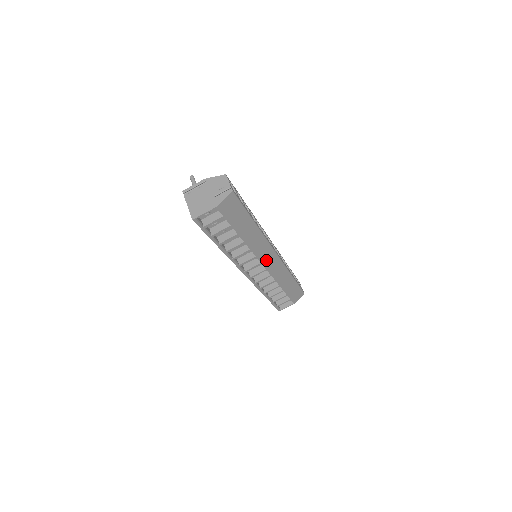
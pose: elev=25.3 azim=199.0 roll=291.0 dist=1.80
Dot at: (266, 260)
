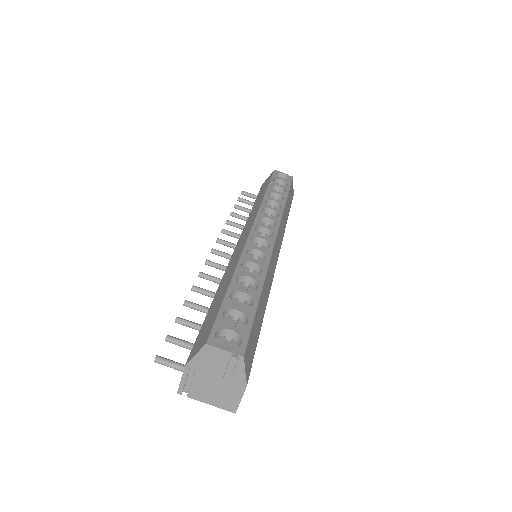
Dot at: (276, 256)
